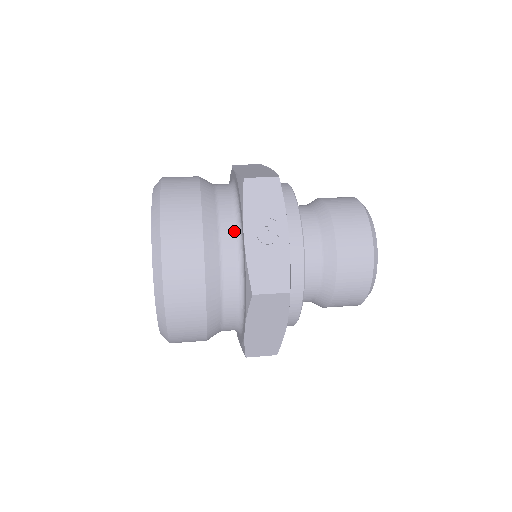
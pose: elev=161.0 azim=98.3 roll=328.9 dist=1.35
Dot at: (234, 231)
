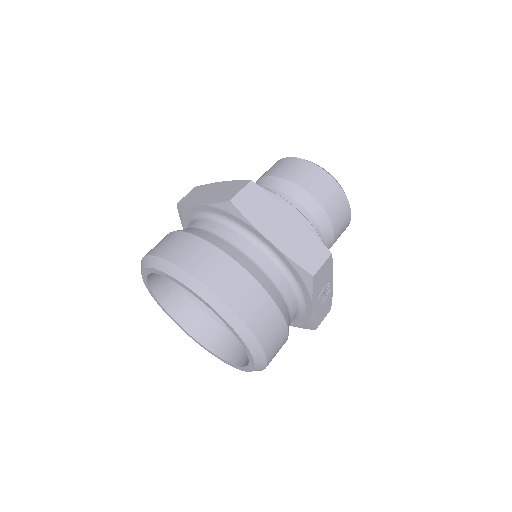
Dot at: (297, 302)
